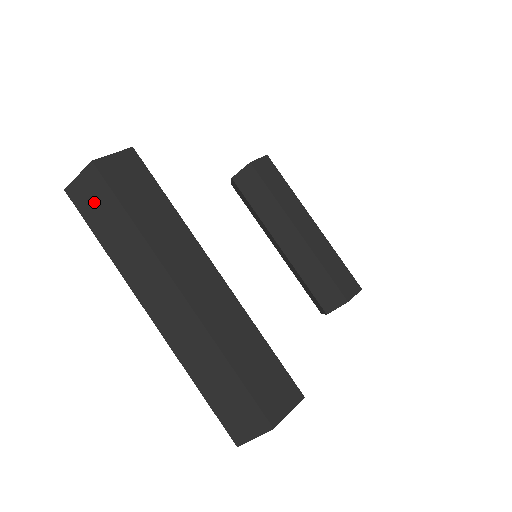
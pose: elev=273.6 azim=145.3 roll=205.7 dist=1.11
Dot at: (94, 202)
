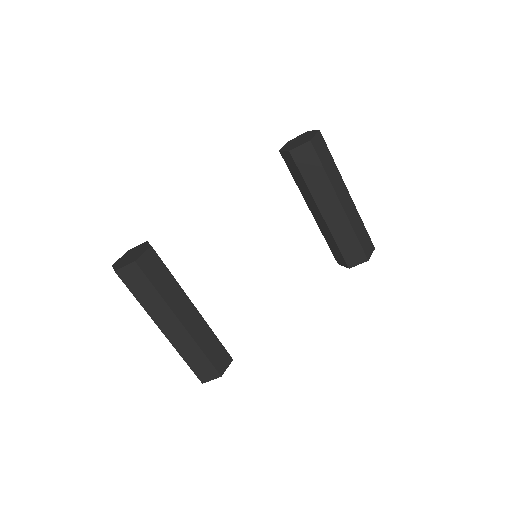
Dot at: occluded
